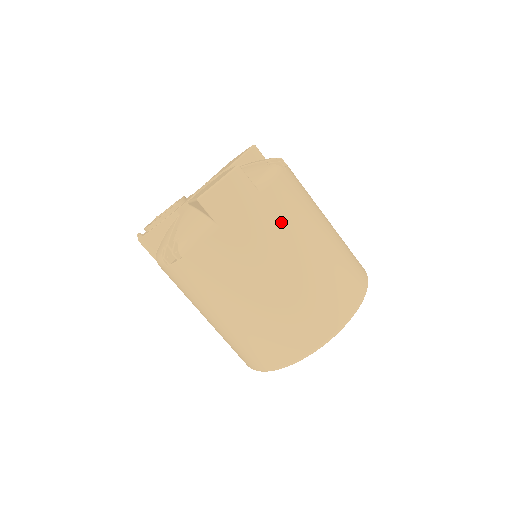
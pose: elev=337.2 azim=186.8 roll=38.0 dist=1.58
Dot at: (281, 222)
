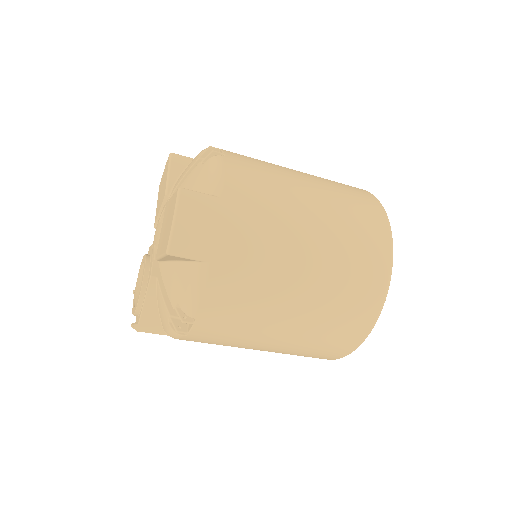
Dot at: (263, 210)
